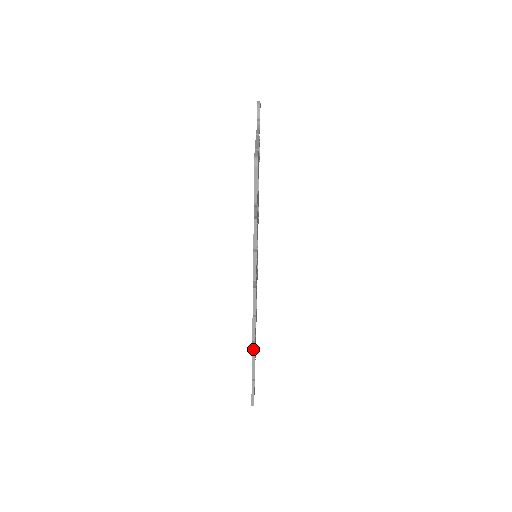
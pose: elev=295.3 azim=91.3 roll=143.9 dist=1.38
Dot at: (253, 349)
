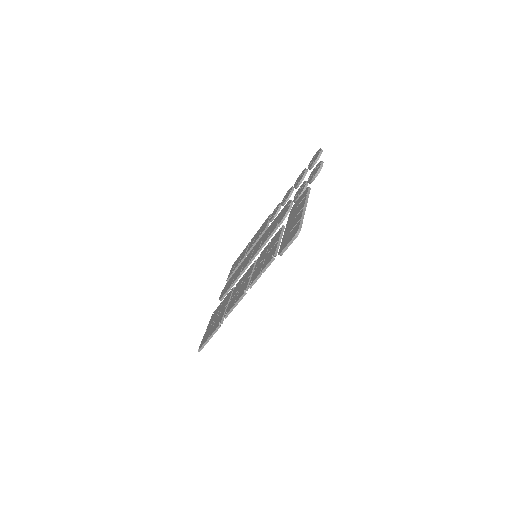
Dot at: (221, 323)
